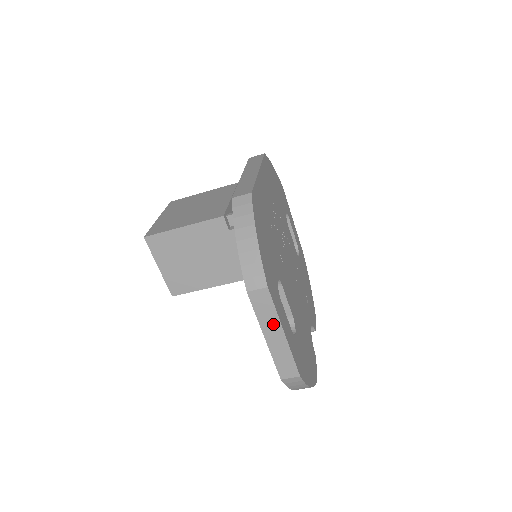
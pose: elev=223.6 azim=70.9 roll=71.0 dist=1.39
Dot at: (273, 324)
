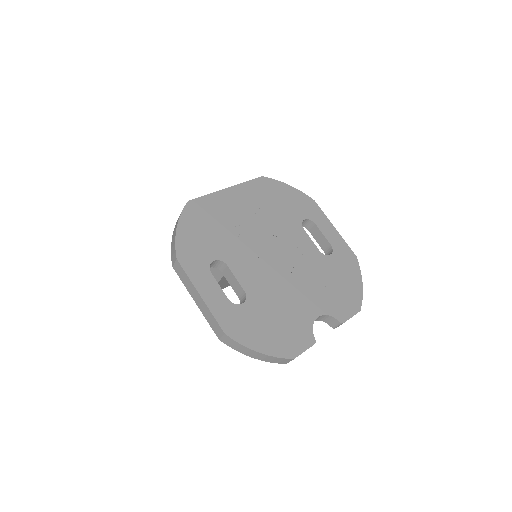
Dot at: (192, 289)
